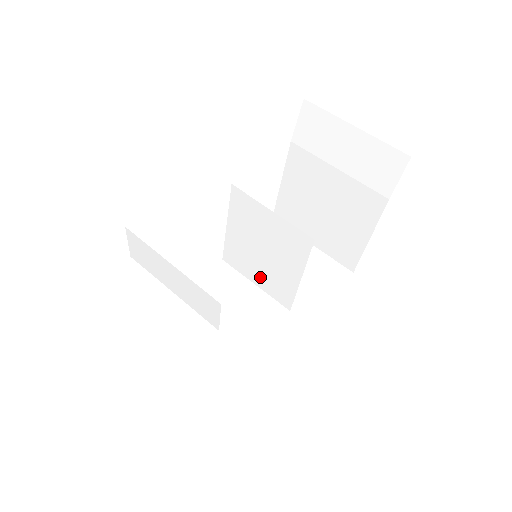
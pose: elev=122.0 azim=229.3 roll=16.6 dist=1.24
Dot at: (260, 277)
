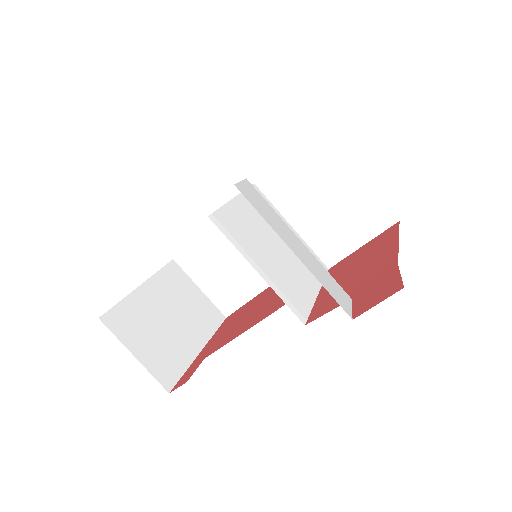
Dot at: occluded
